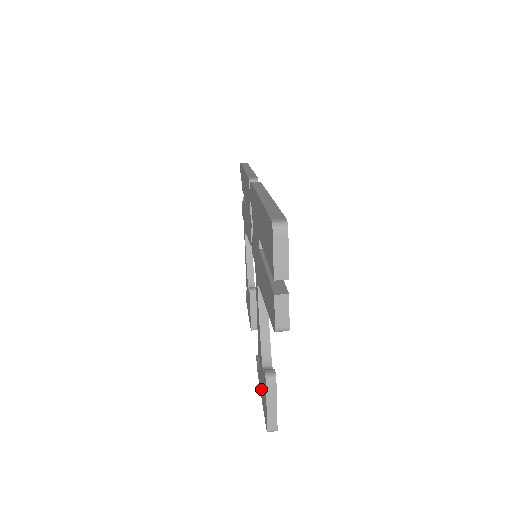
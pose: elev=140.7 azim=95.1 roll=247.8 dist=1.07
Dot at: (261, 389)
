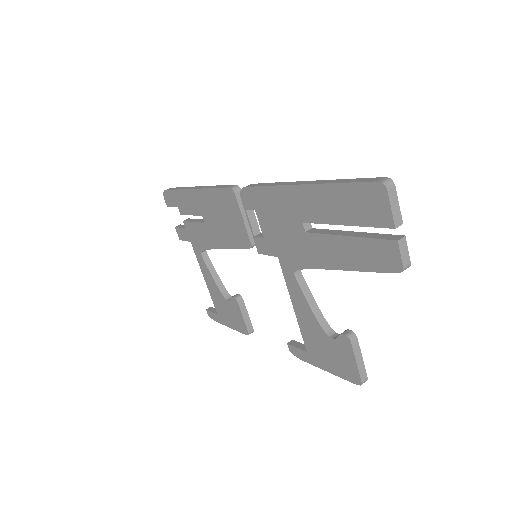
Dot at: (323, 361)
